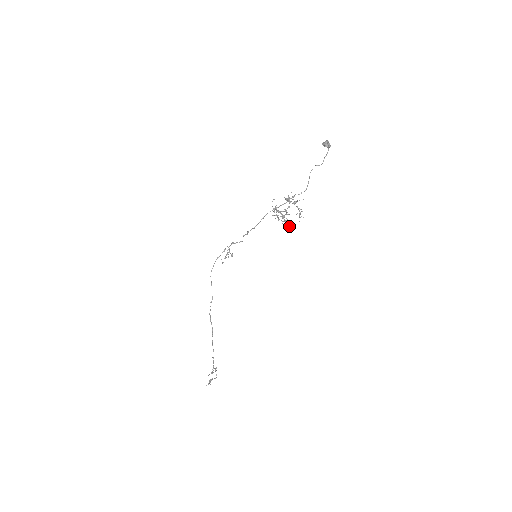
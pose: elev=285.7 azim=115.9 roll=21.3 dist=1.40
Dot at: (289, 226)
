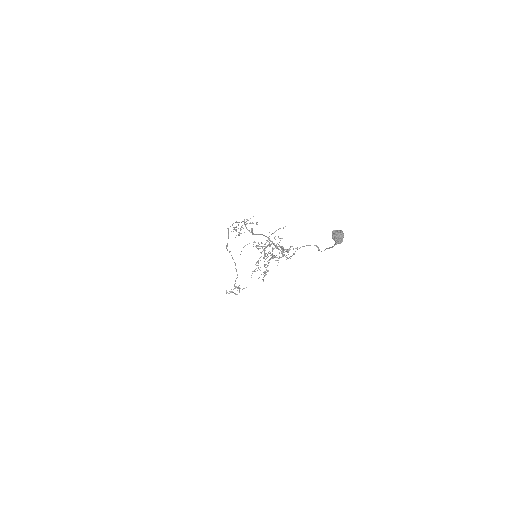
Dot at: occluded
